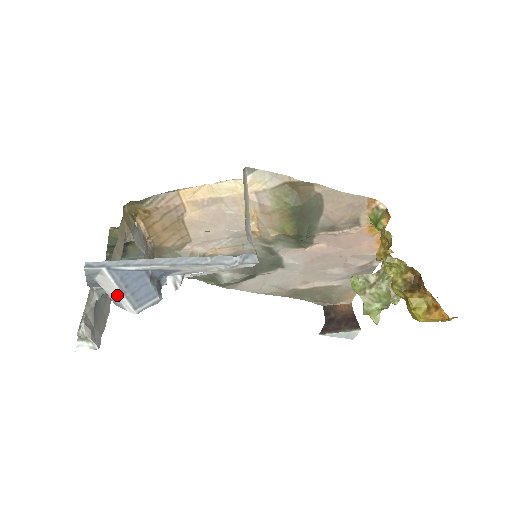
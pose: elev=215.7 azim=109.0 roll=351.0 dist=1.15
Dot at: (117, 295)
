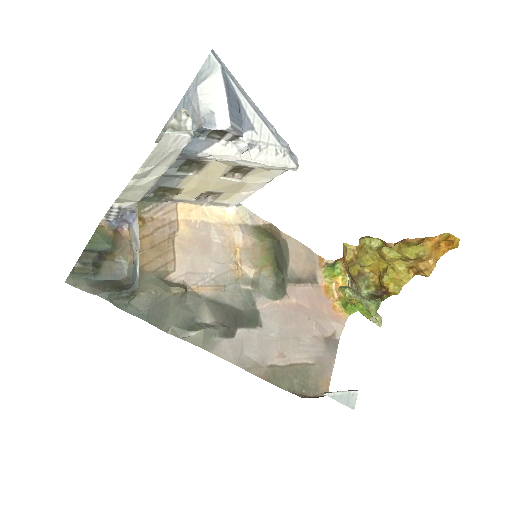
Dot at: (216, 103)
